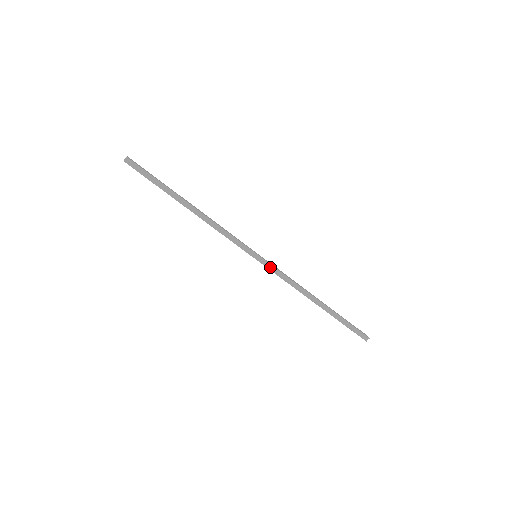
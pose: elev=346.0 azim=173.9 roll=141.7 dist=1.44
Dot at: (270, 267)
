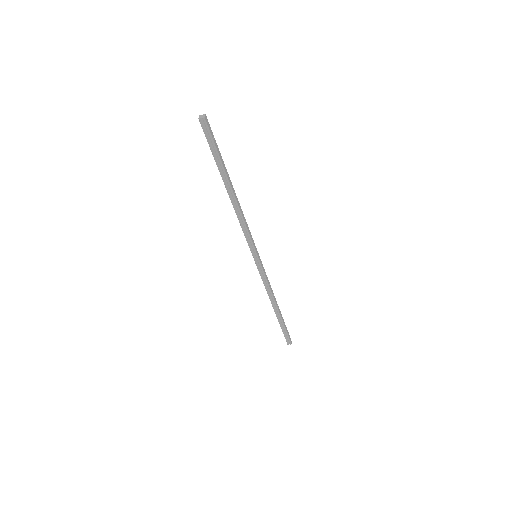
Dot at: (260, 270)
